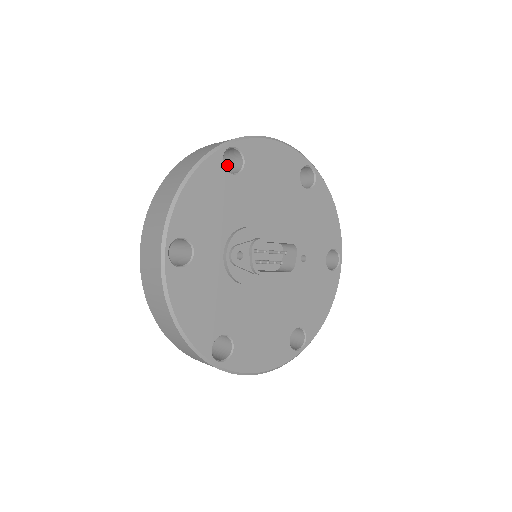
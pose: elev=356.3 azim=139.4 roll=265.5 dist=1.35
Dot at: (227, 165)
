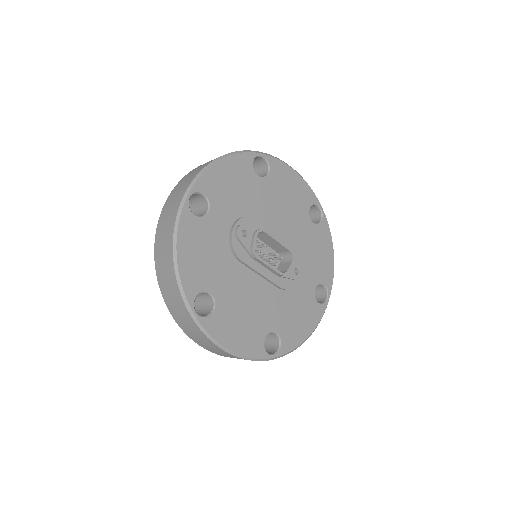
Dot at: occluded
